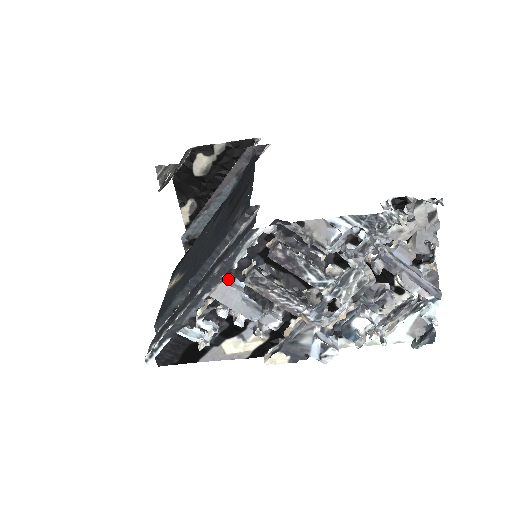
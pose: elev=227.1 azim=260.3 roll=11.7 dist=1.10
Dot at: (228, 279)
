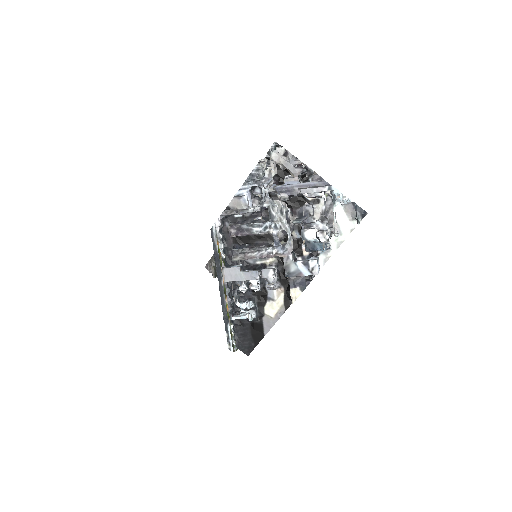
Dot at: (229, 267)
